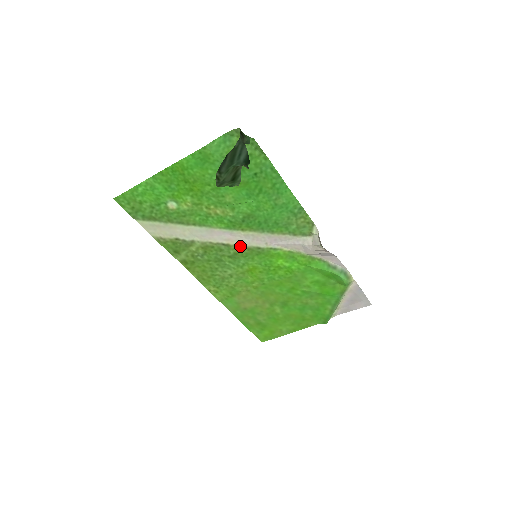
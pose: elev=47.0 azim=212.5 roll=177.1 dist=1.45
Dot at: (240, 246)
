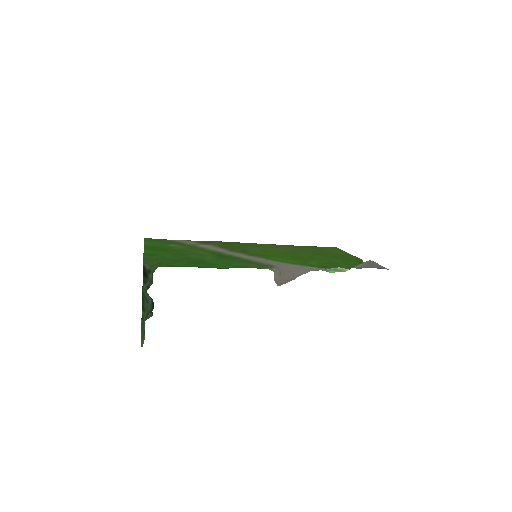
Dot at: (239, 253)
